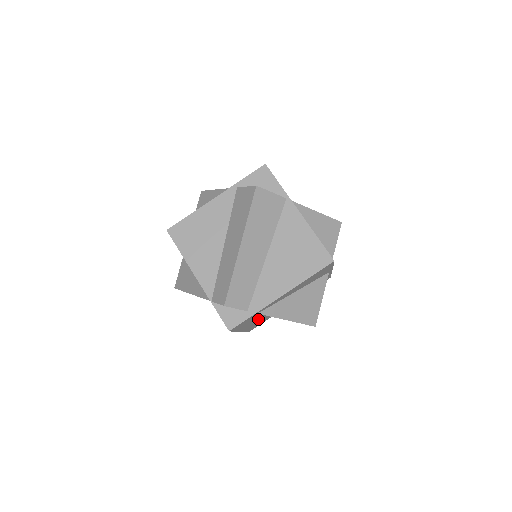
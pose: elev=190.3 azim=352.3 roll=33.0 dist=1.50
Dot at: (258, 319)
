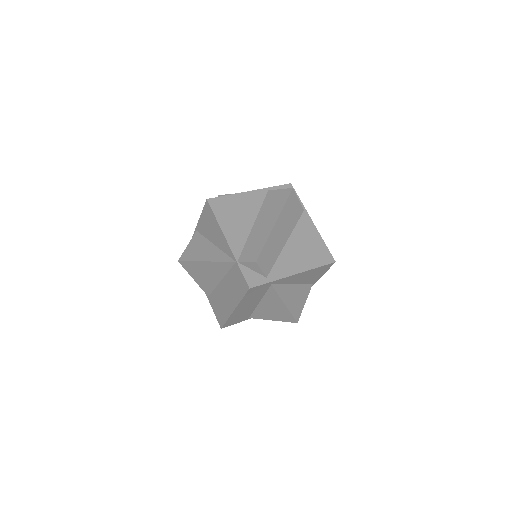
Dot at: (251, 304)
